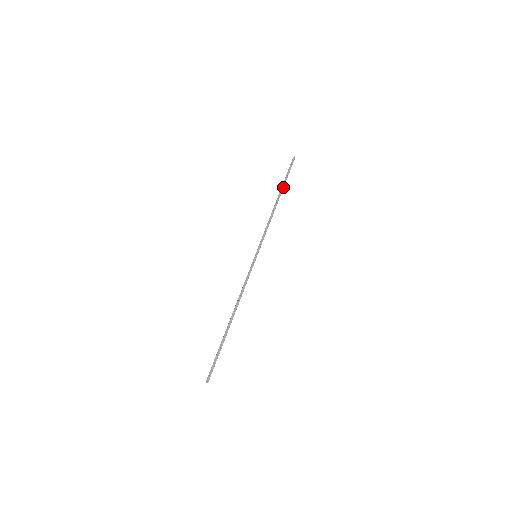
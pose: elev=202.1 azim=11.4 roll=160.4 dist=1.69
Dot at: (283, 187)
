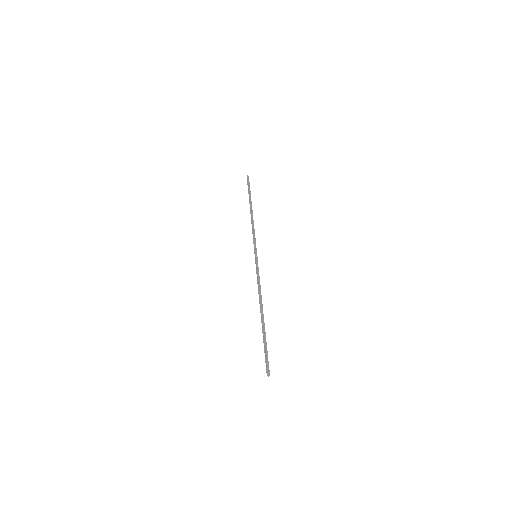
Dot at: occluded
